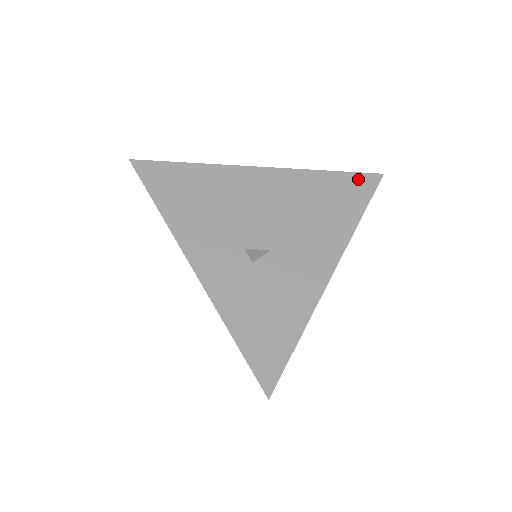
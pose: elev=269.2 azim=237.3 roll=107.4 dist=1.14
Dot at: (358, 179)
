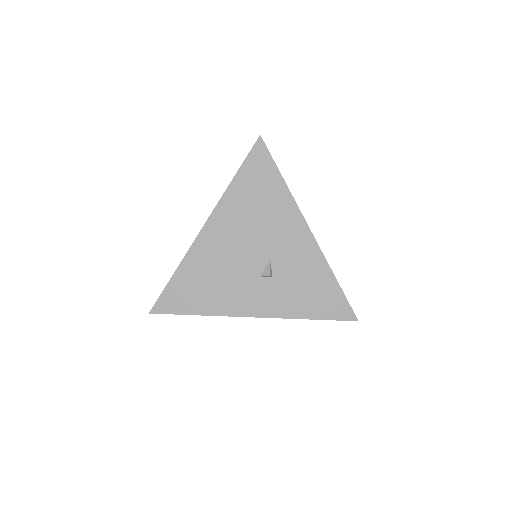
Dot at: (253, 159)
